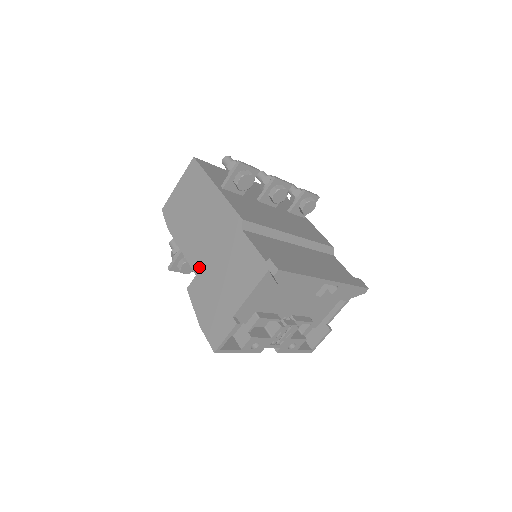
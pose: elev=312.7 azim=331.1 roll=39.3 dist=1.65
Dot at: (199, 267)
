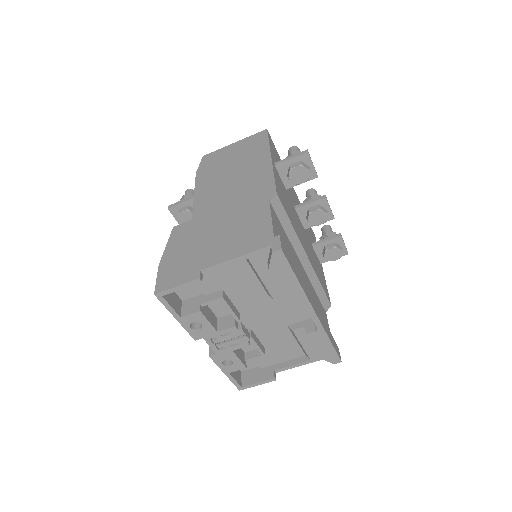
Dot at: (201, 214)
